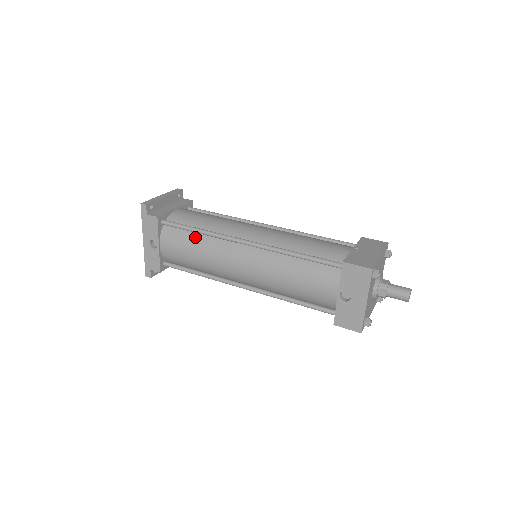
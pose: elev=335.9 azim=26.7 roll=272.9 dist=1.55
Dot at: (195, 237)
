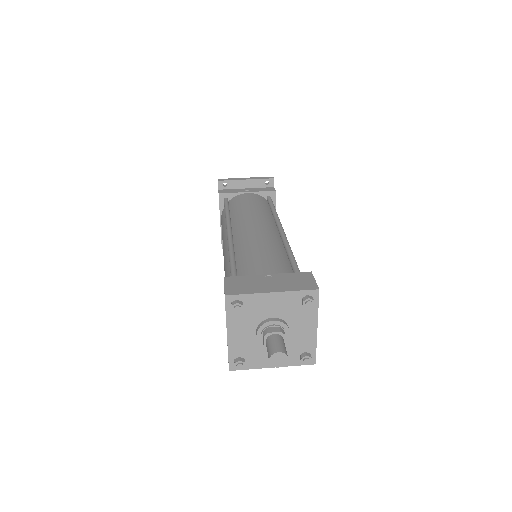
Dot at: occluded
